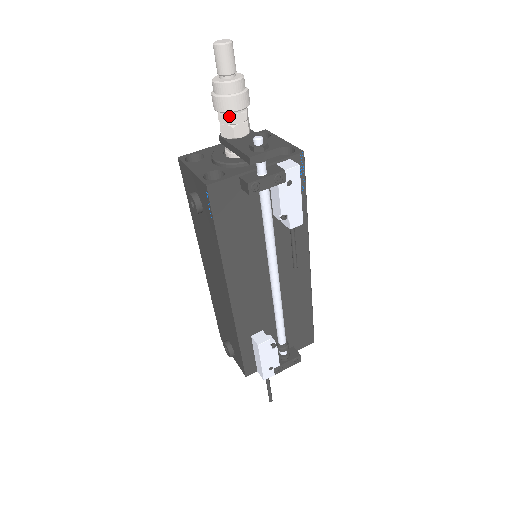
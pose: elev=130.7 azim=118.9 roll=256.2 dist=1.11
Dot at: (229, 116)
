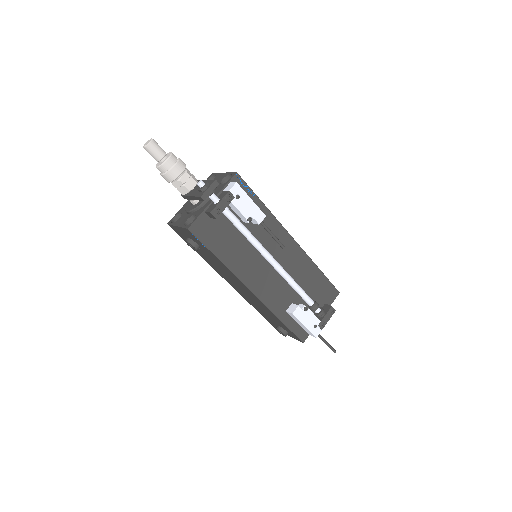
Dot at: (178, 181)
